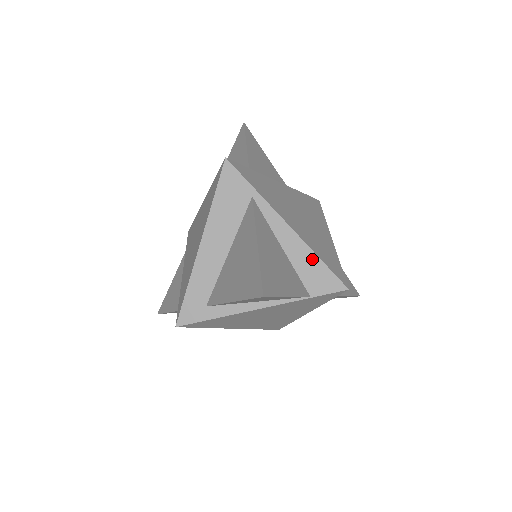
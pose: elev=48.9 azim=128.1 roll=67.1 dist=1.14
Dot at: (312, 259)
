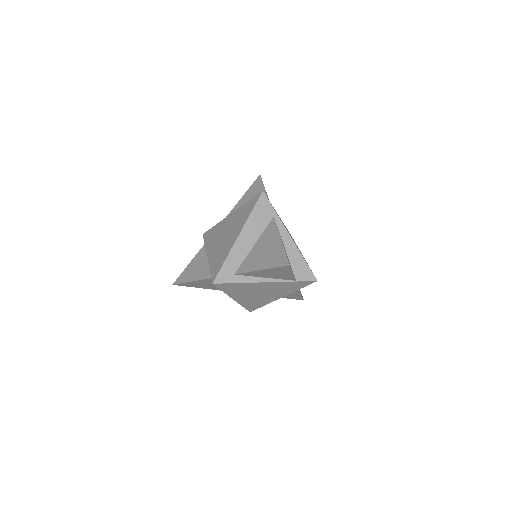
Dot at: (301, 259)
